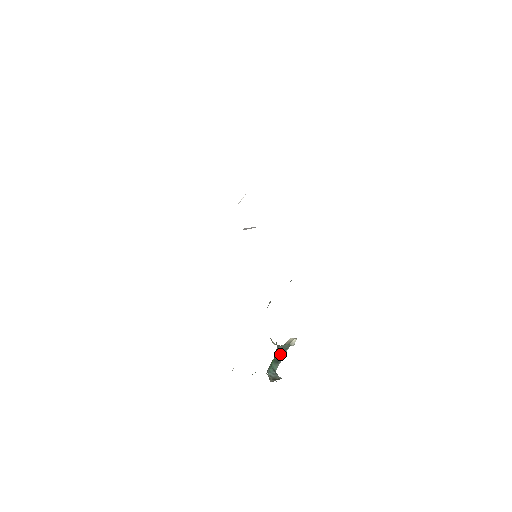
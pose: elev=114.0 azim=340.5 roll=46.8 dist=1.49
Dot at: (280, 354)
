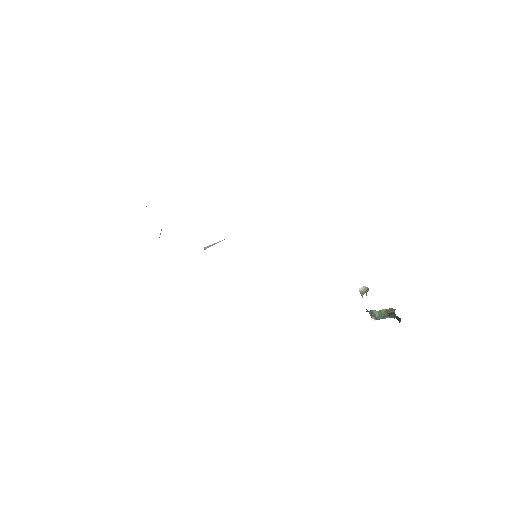
Dot at: occluded
